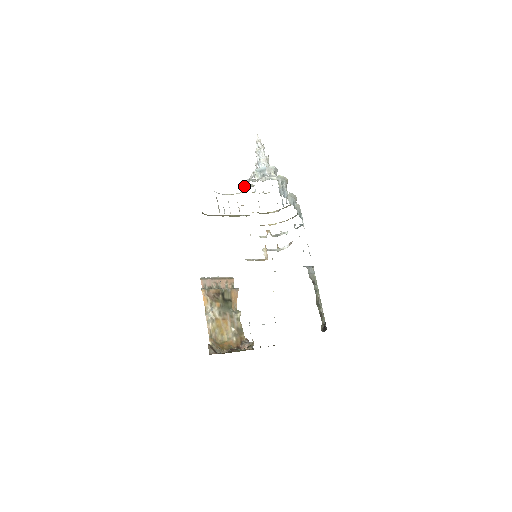
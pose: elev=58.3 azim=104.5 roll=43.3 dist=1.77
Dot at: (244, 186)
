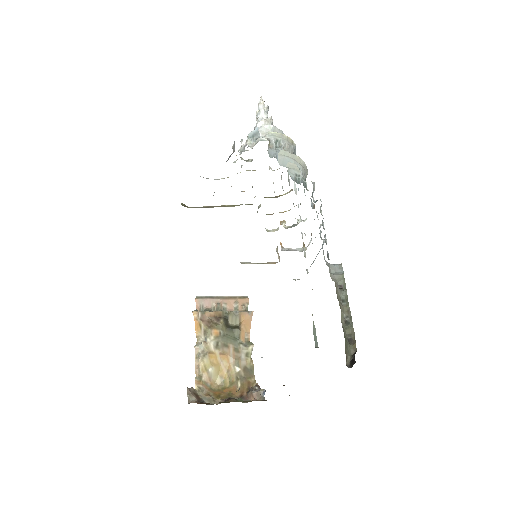
Dot at: occluded
